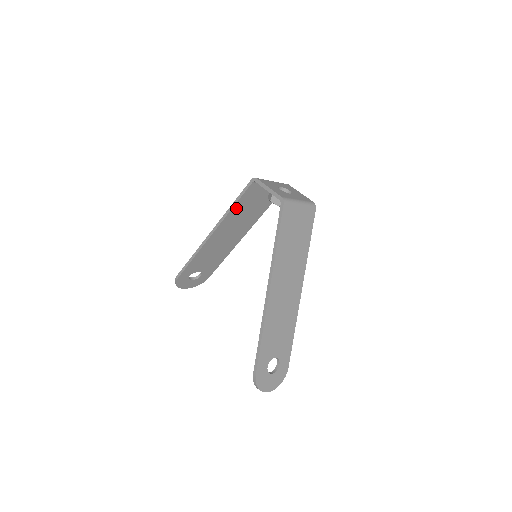
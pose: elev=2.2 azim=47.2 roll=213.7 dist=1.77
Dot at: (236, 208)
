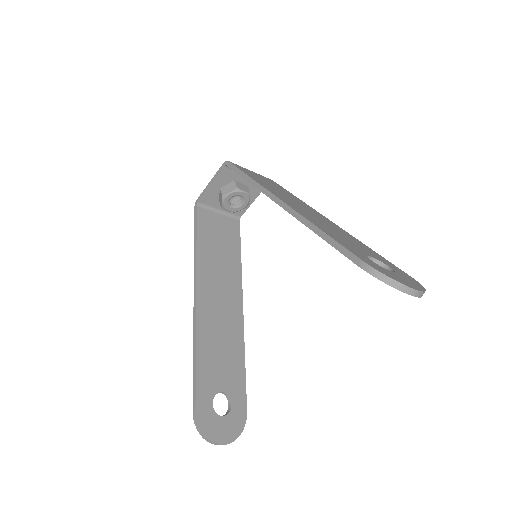
Dot at: (201, 248)
